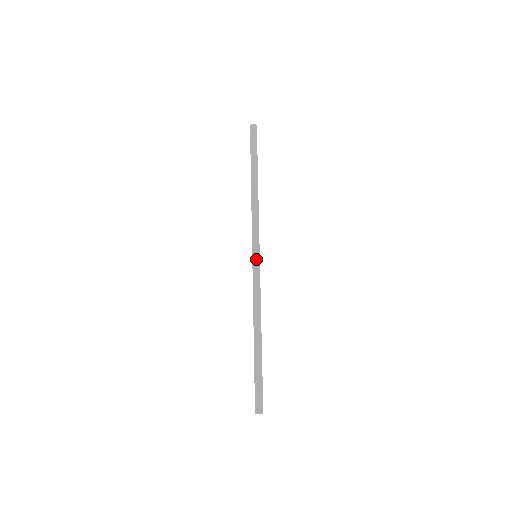
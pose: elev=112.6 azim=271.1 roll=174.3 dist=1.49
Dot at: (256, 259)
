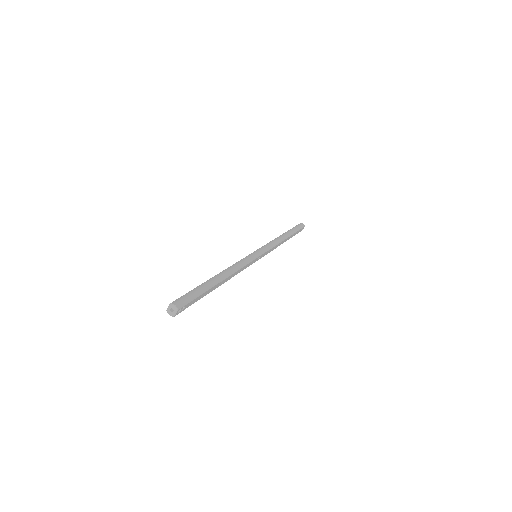
Dot at: (257, 253)
